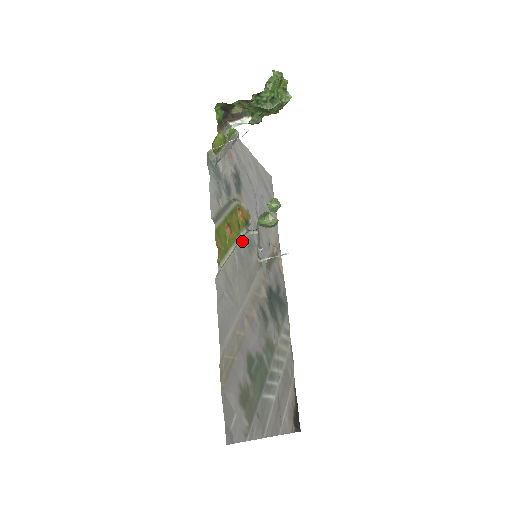
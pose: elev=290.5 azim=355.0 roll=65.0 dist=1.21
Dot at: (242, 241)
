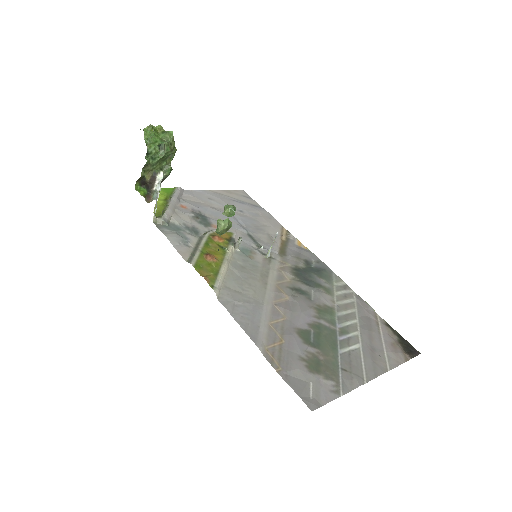
Dot at: (235, 255)
